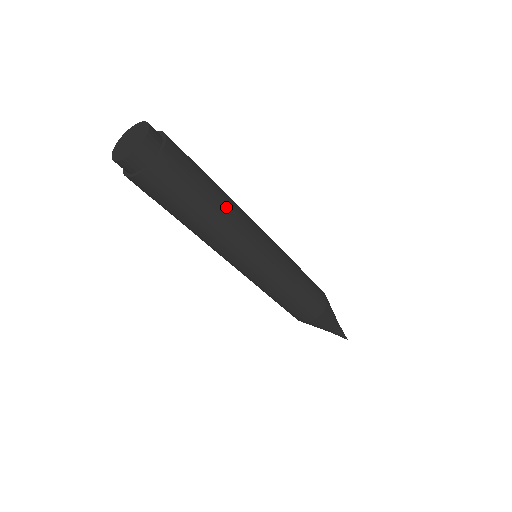
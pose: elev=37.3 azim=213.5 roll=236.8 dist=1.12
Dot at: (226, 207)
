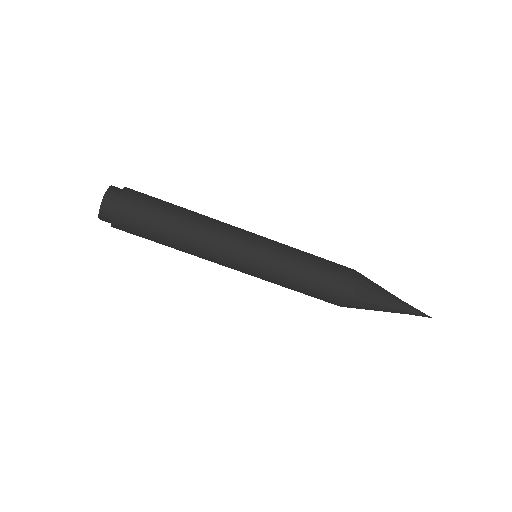
Dot at: (195, 212)
